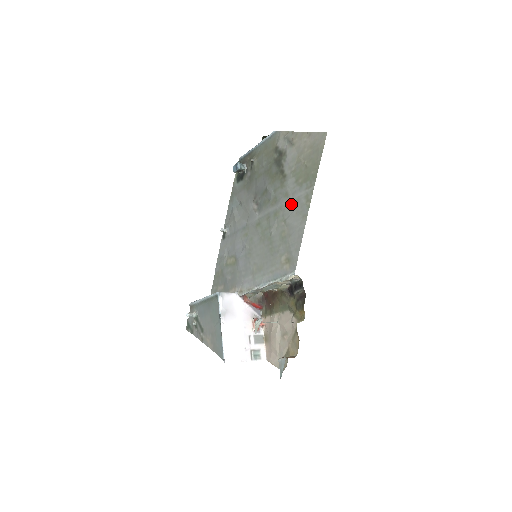
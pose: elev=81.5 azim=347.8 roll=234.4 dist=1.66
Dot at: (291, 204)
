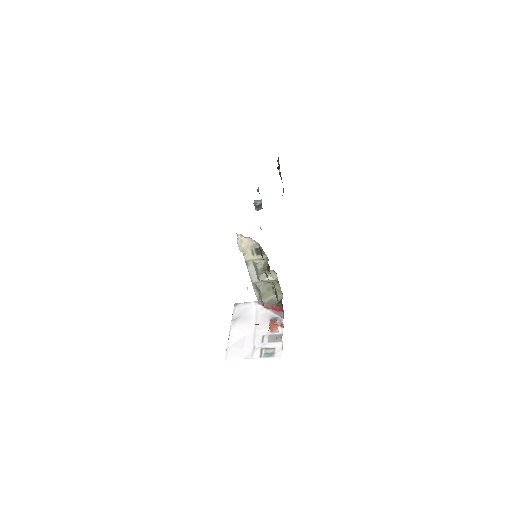
Dot at: occluded
